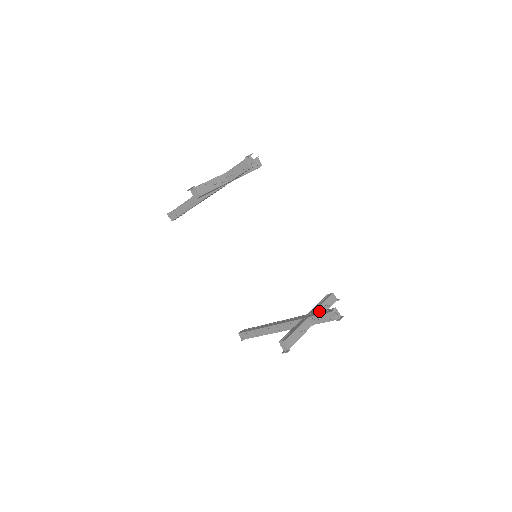
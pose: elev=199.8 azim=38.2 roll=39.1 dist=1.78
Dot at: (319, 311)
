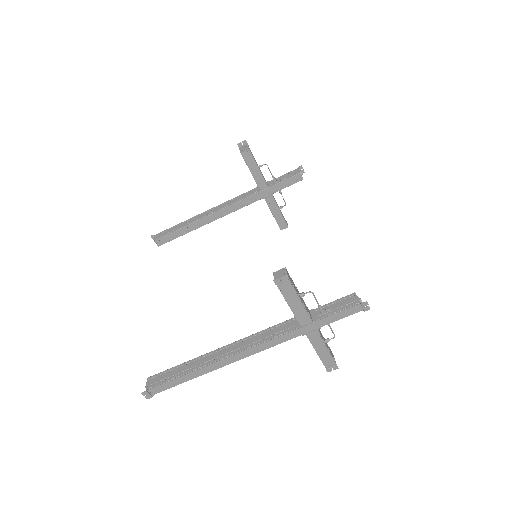
Dot at: occluded
